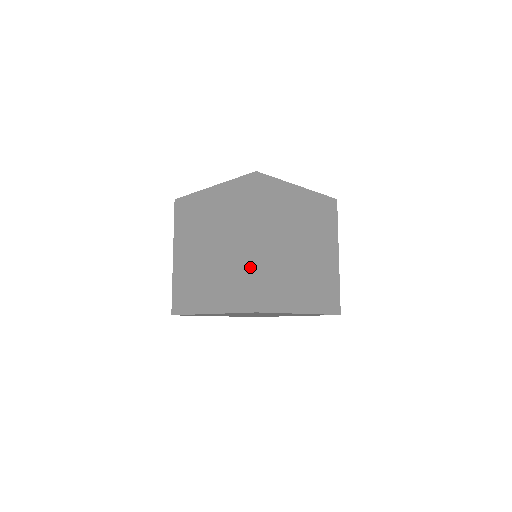
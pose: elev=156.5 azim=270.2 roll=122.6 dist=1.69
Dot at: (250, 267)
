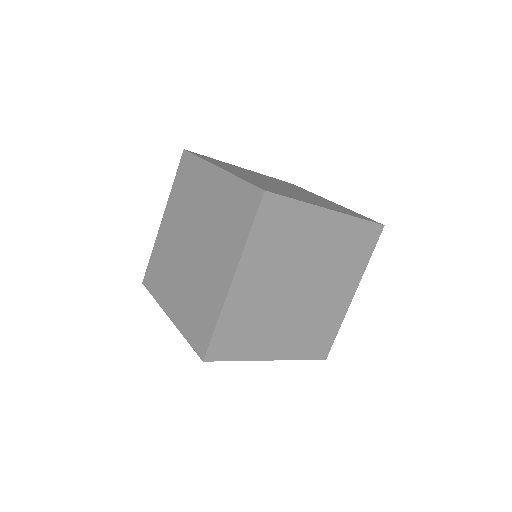
Dot at: (216, 306)
